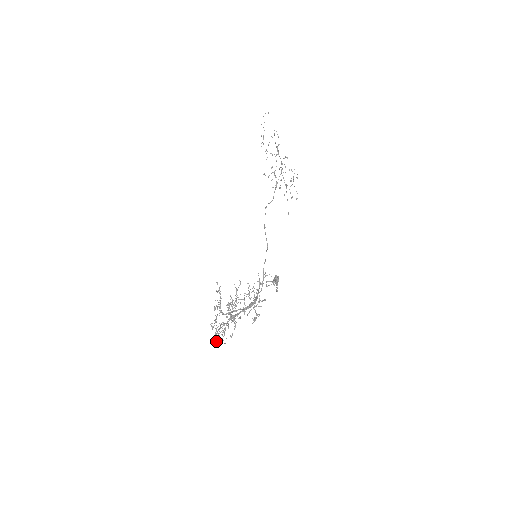
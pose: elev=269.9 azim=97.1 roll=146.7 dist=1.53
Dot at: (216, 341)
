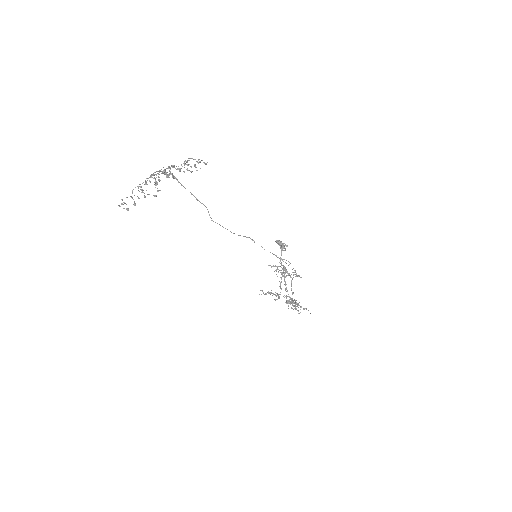
Dot at: occluded
